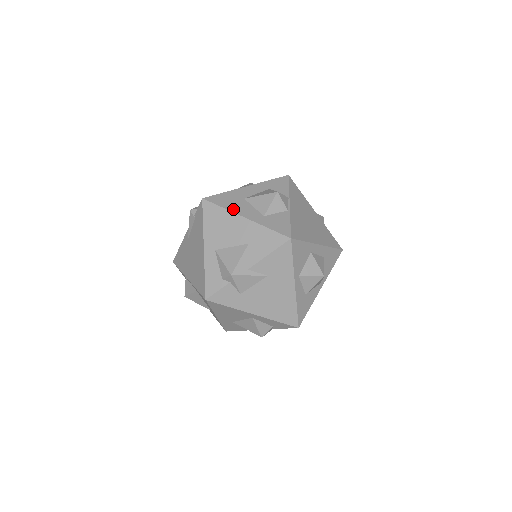
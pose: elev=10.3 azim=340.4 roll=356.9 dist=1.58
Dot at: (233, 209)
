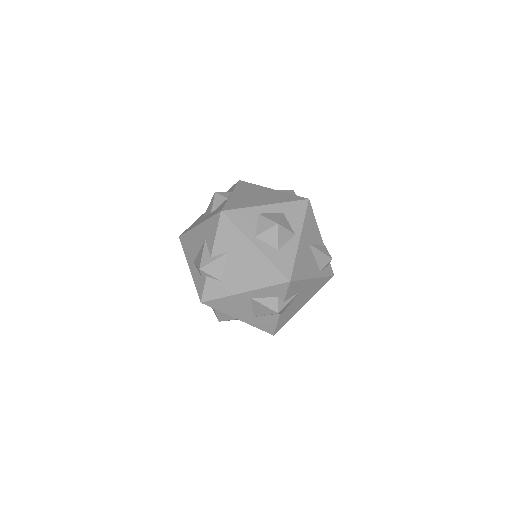
Dot at: (193, 227)
